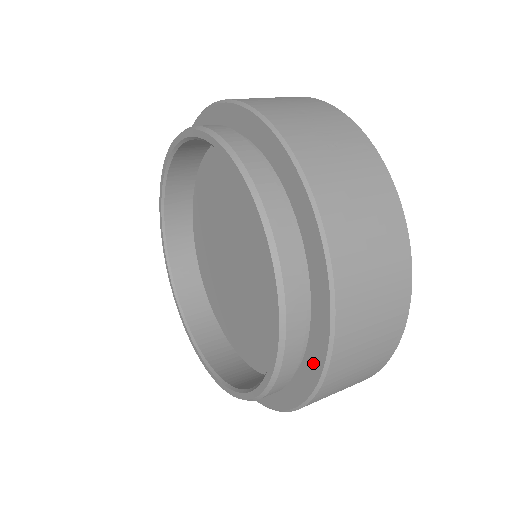
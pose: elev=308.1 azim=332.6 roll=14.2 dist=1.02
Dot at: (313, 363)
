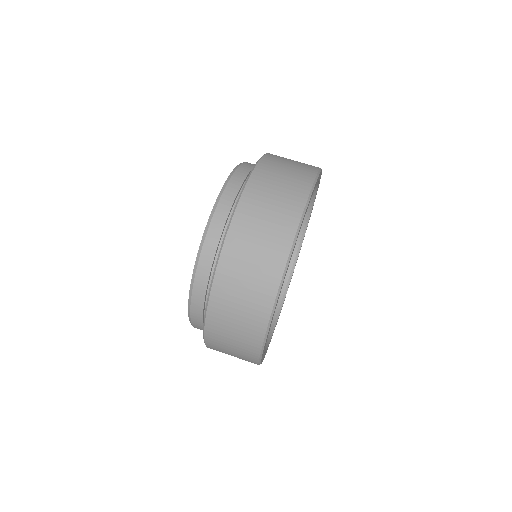
Dot at: occluded
